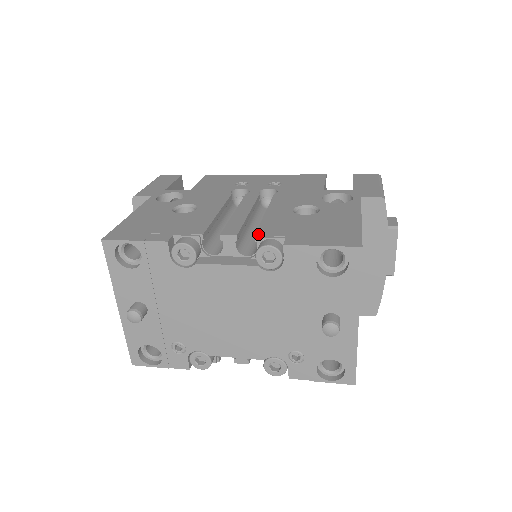
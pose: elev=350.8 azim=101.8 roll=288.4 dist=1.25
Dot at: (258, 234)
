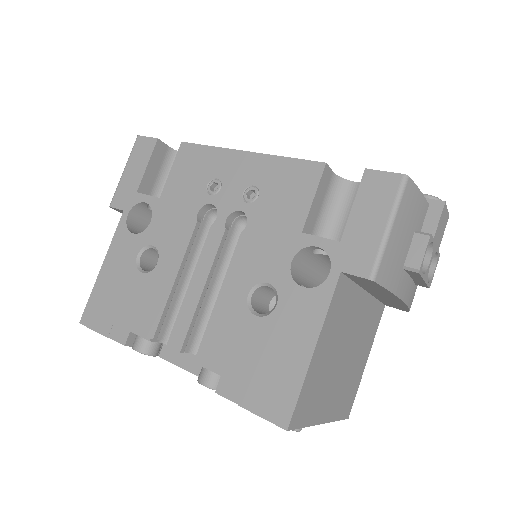
Dot at: (198, 357)
